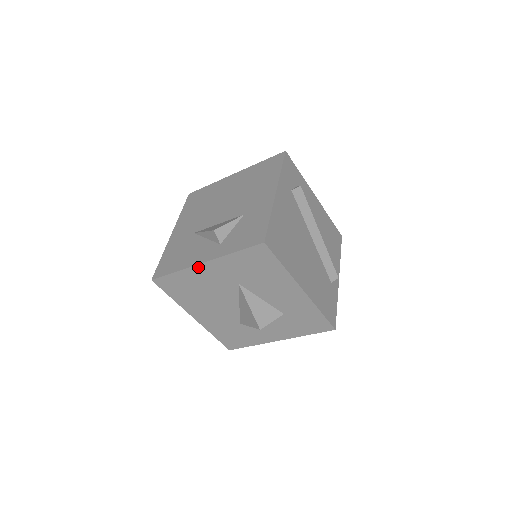
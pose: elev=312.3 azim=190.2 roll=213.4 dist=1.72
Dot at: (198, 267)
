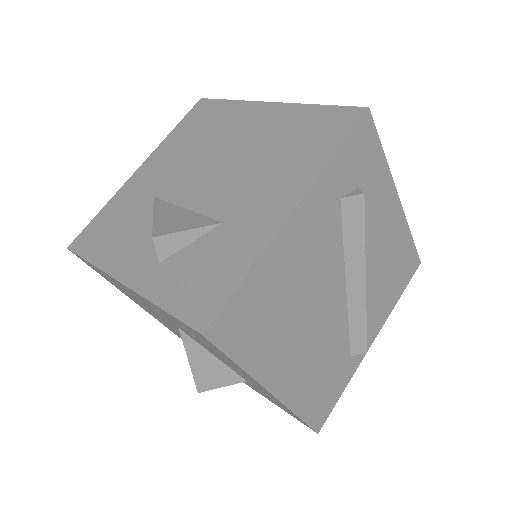
Dot at: (117, 280)
